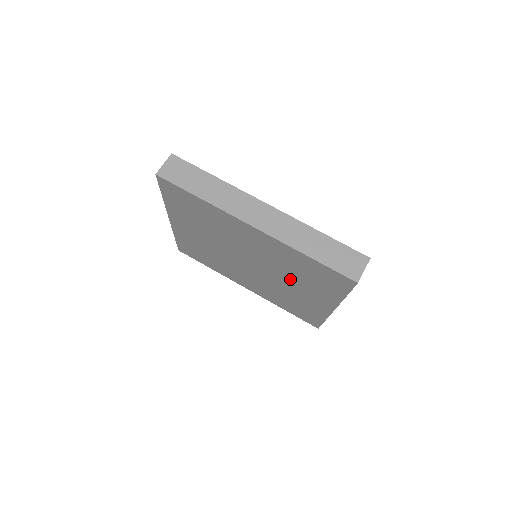
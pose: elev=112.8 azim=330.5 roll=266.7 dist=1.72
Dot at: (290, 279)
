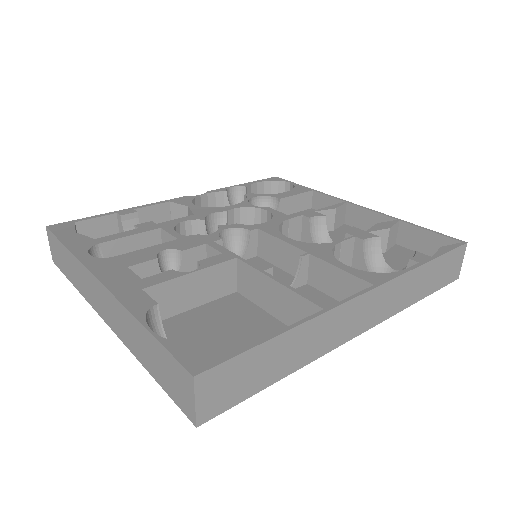
Dot at: occluded
